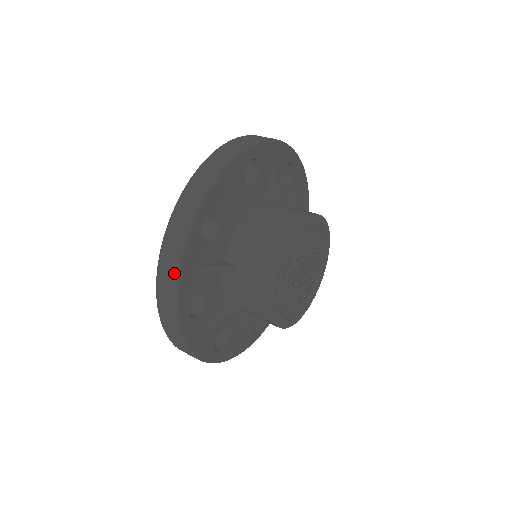
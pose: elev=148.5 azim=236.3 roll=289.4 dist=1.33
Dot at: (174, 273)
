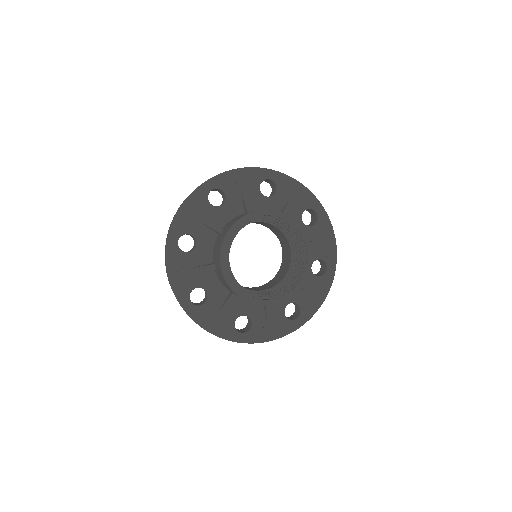
Dot at: (180, 207)
